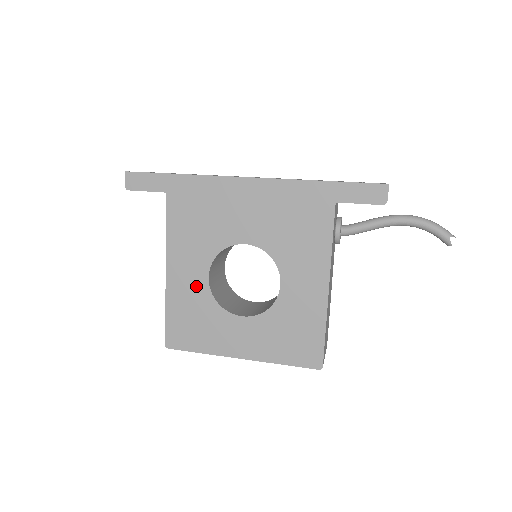
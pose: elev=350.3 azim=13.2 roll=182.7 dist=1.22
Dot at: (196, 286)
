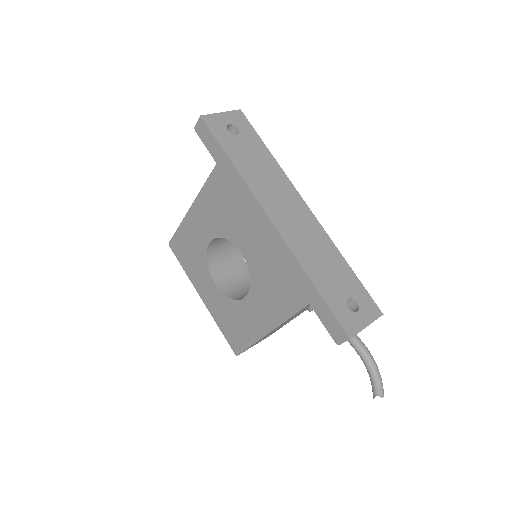
Dot at: (201, 237)
